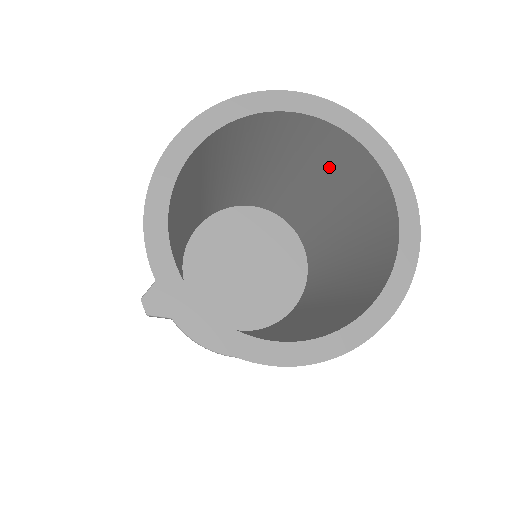
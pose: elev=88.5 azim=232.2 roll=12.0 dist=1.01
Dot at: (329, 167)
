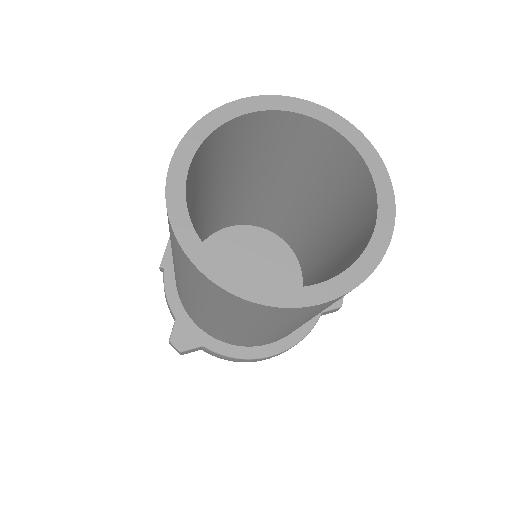
Dot at: (289, 152)
